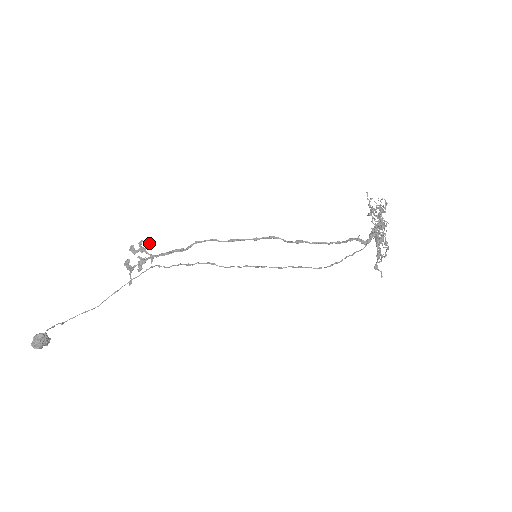
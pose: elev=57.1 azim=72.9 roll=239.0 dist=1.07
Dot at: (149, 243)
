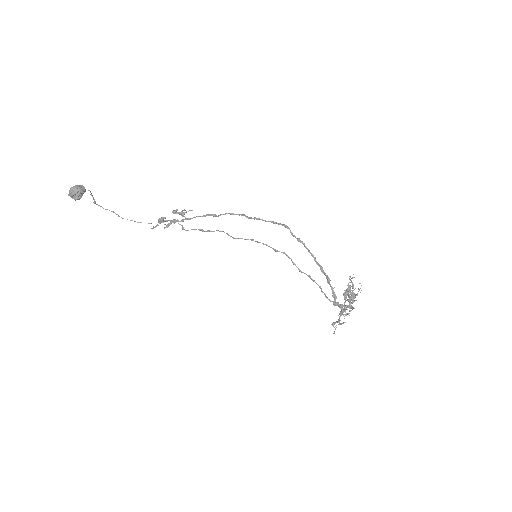
Dot at: (192, 210)
